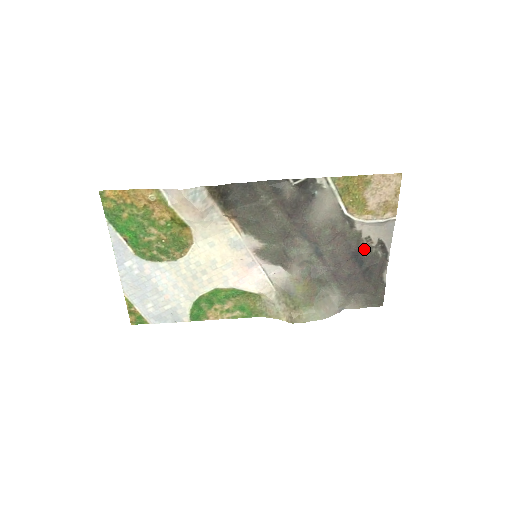
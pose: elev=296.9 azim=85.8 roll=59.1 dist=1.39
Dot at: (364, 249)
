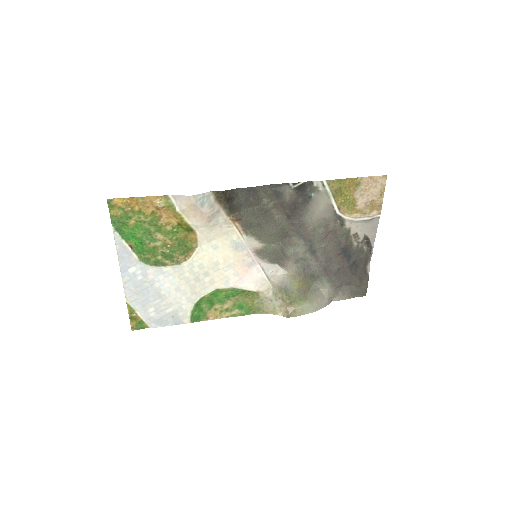
Dot at: (352, 245)
